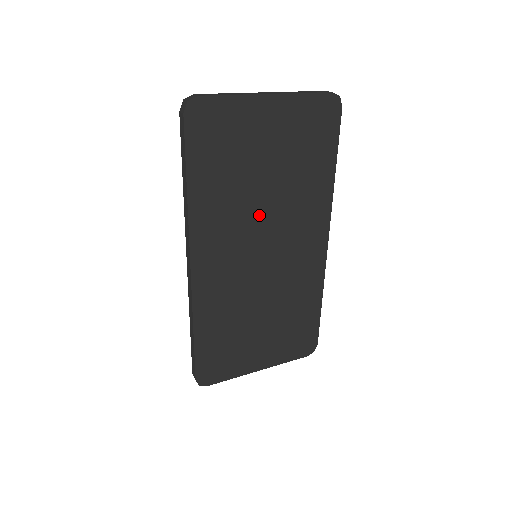
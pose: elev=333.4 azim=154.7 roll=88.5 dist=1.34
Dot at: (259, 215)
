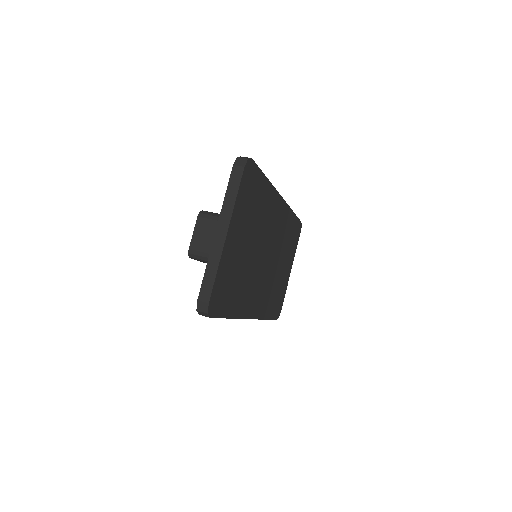
Dot at: (257, 258)
